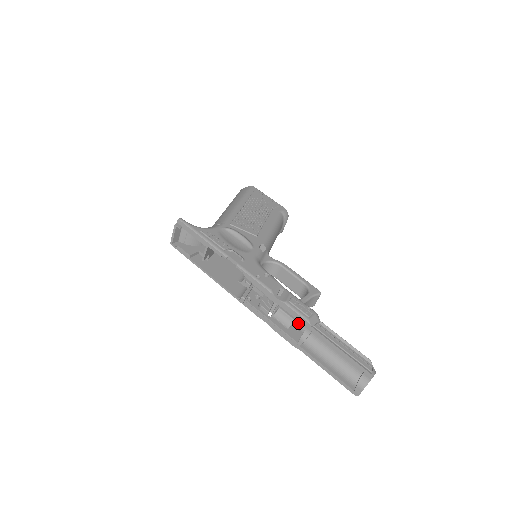
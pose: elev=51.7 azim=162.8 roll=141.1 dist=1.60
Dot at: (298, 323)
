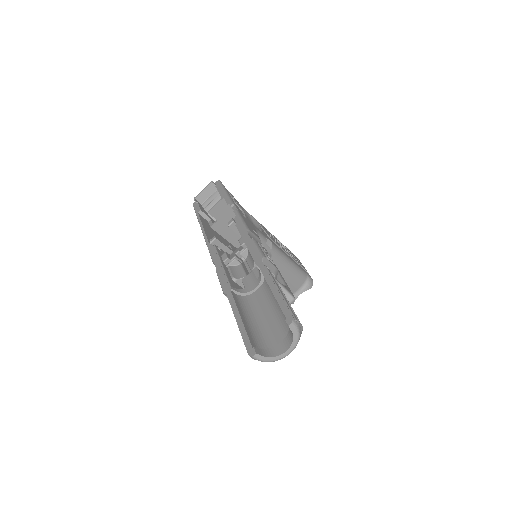
Dot at: (248, 279)
